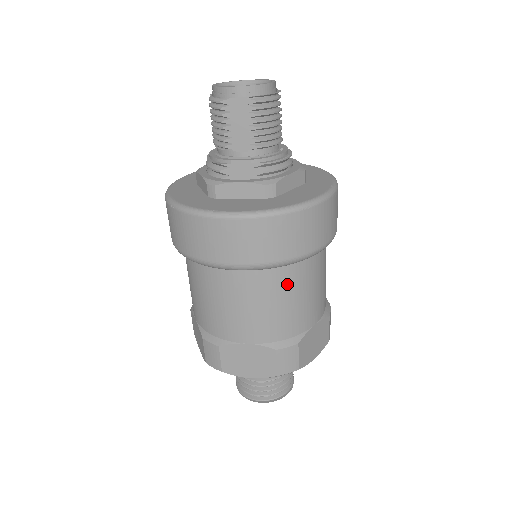
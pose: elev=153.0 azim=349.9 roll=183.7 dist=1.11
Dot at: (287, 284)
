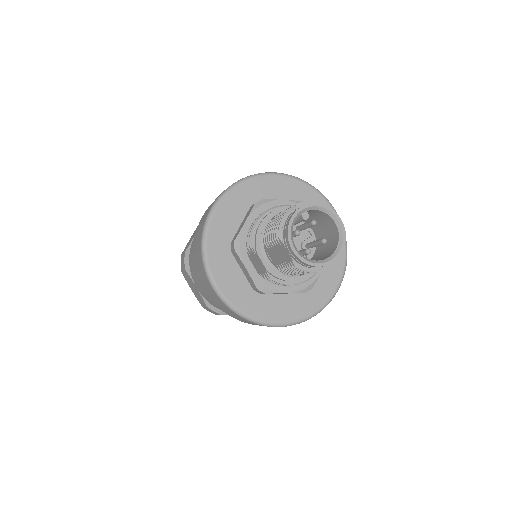
Dot at: occluded
